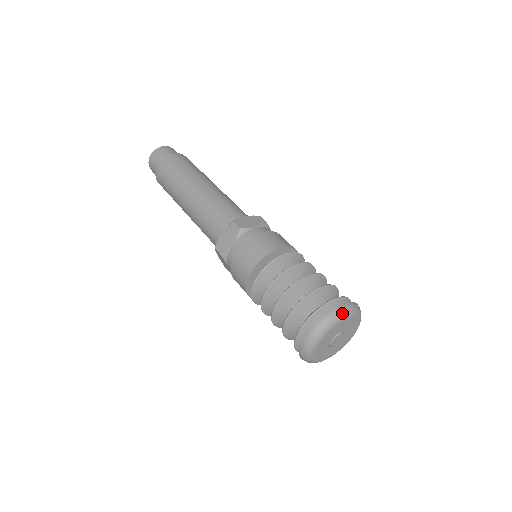
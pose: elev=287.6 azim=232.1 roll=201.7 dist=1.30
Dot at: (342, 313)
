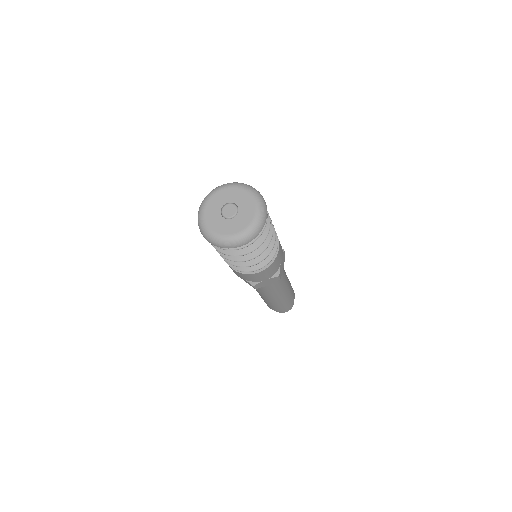
Dot at: (248, 186)
